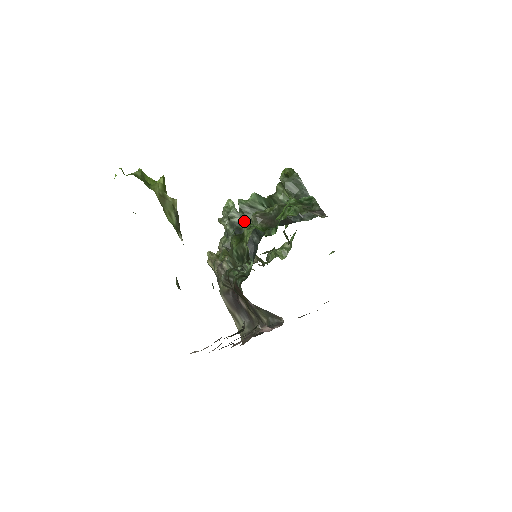
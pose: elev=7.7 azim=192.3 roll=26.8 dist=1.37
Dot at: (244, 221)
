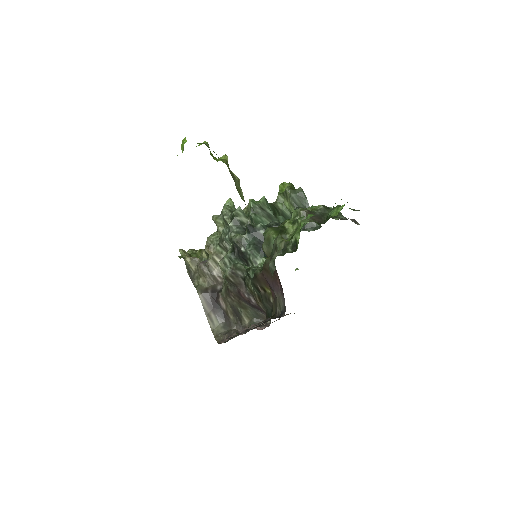
Dot at: (254, 220)
